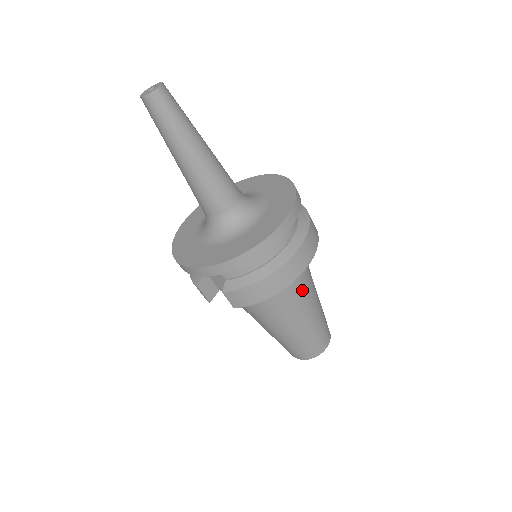
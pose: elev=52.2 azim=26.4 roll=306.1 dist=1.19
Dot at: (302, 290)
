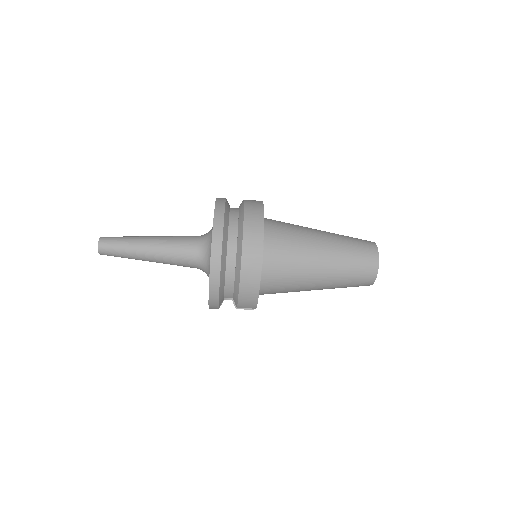
Dot at: (294, 255)
